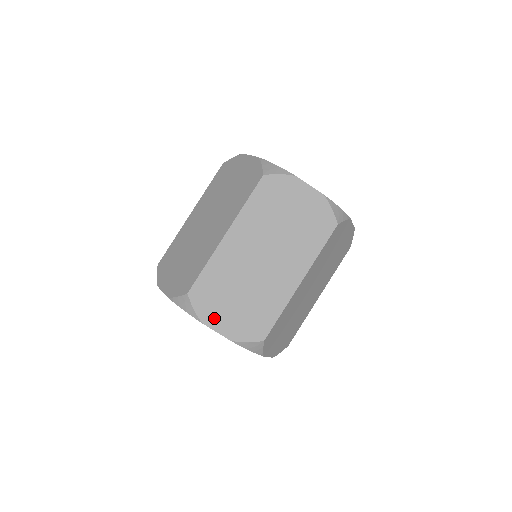
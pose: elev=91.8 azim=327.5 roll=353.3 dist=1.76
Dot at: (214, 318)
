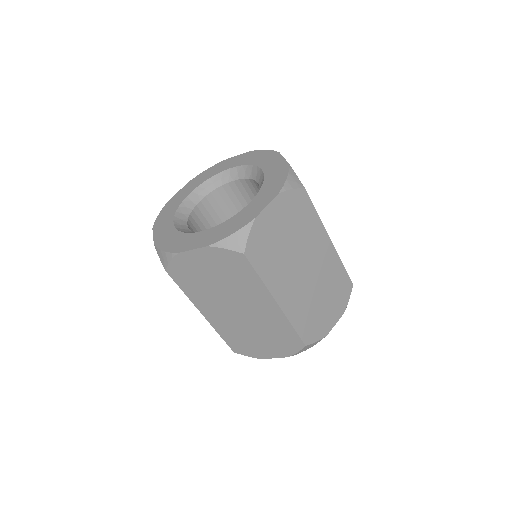
Dot at: (327, 325)
